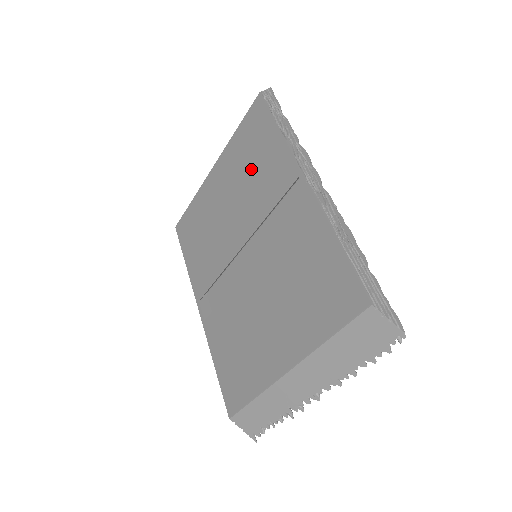
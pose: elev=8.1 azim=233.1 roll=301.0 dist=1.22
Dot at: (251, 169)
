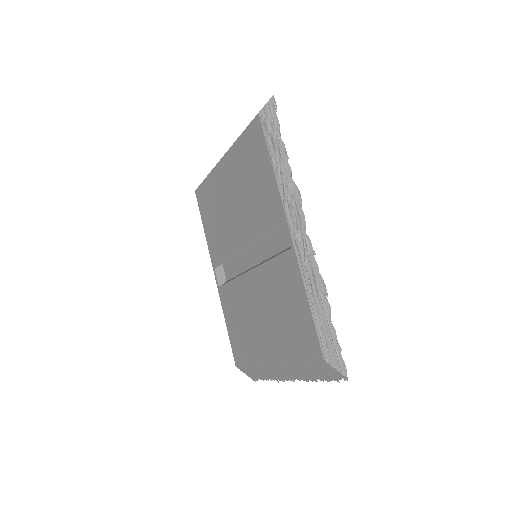
Dot at: (251, 186)
